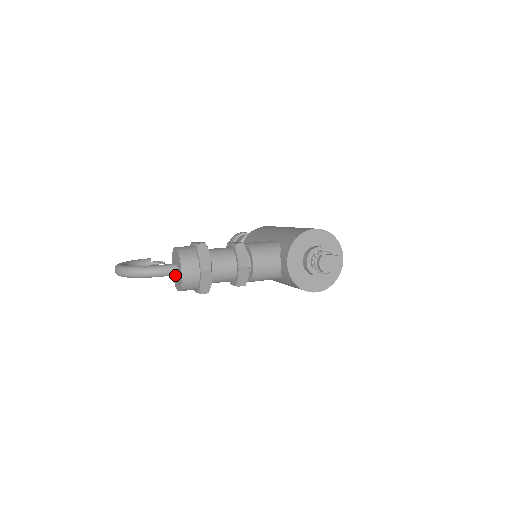
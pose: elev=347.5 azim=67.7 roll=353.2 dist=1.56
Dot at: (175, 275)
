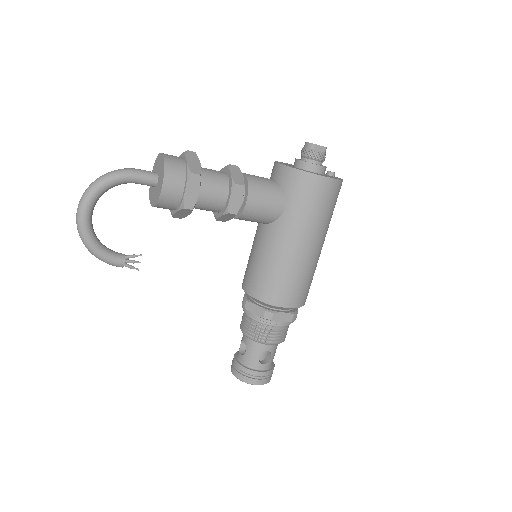
Dot at: (156, 191)
